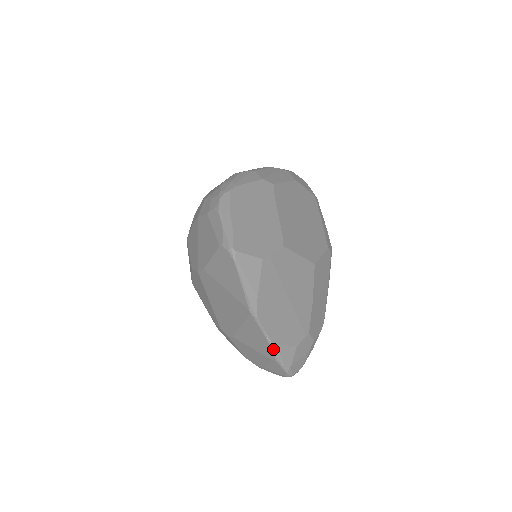
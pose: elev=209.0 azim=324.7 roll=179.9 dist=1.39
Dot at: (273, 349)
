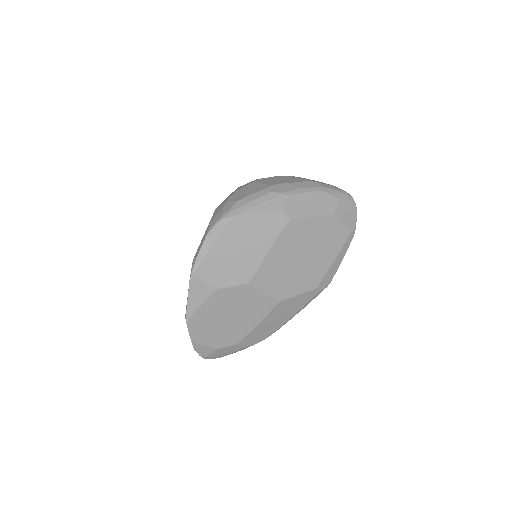
Dot at: (193, 344)
